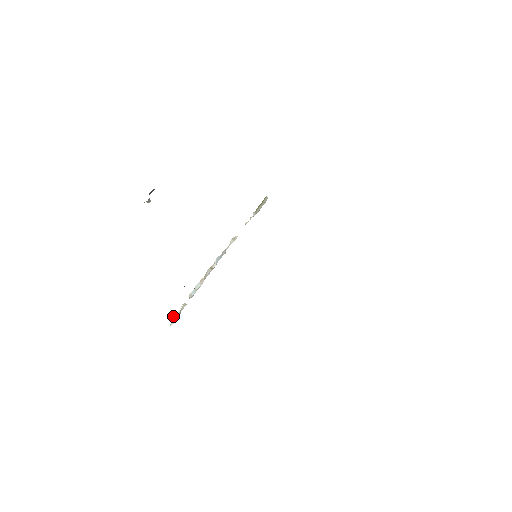
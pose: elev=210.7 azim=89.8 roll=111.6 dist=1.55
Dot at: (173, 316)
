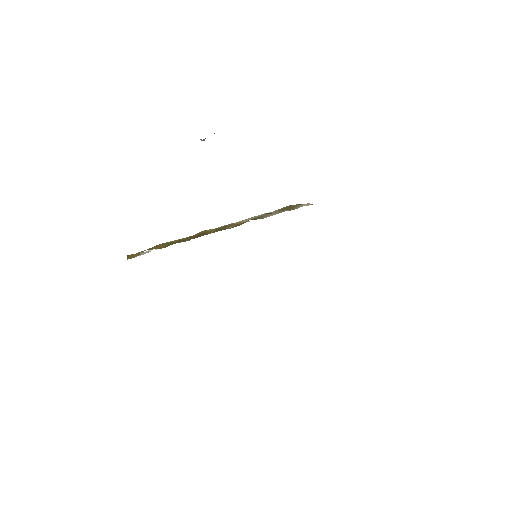
Dot at: occluded
